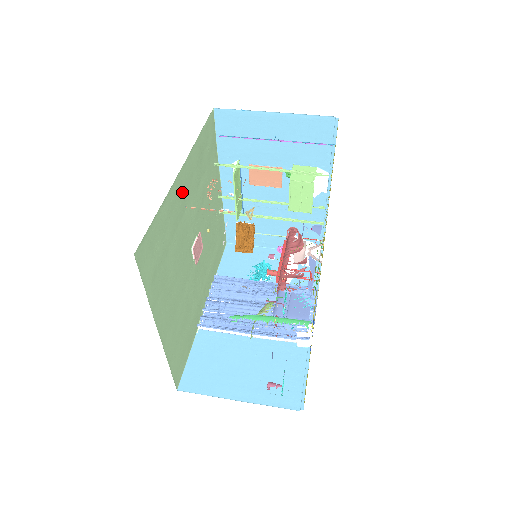
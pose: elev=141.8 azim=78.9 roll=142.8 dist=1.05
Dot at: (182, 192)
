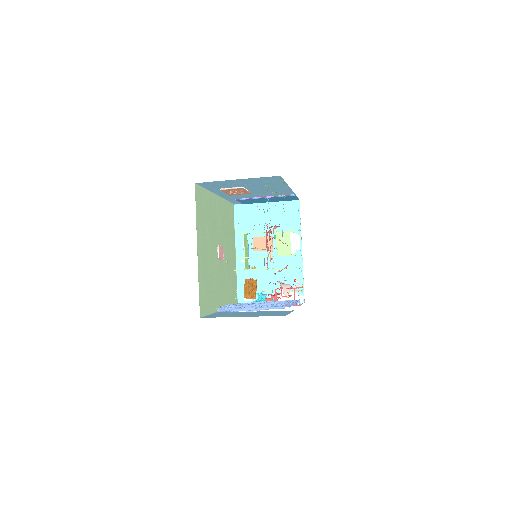
Dot at: (216, 207)
